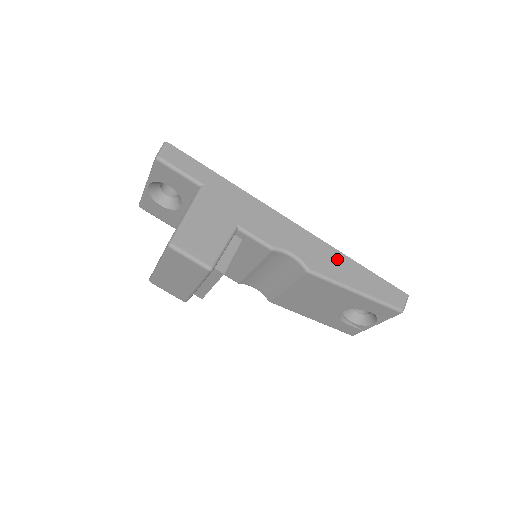
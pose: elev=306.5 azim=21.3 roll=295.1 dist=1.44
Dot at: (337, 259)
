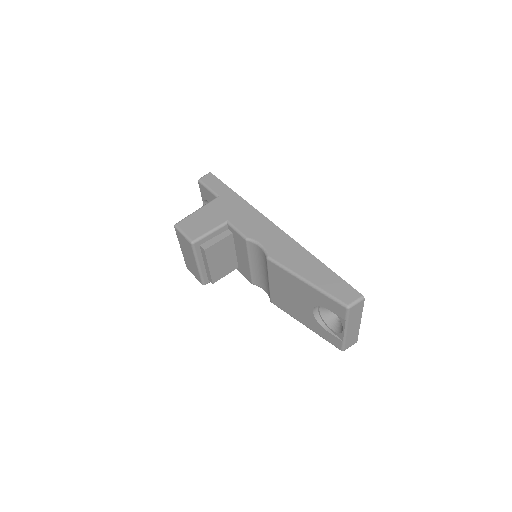
Dot at: (300, 254)
